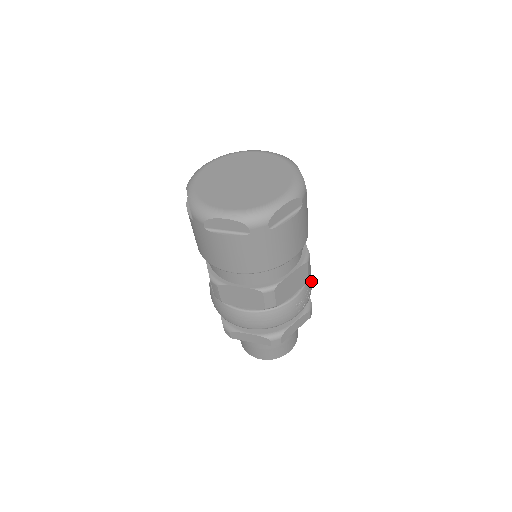
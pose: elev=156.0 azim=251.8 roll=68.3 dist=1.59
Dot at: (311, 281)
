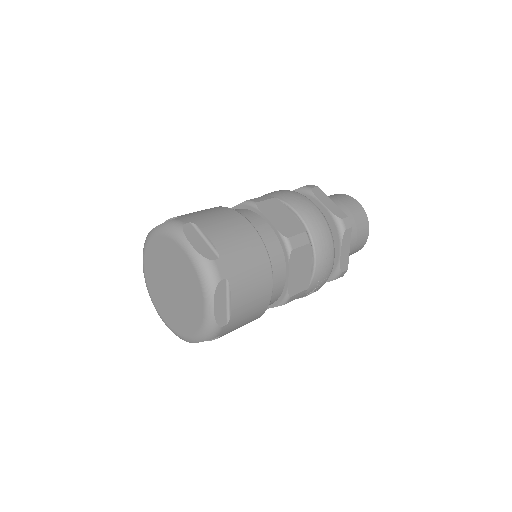
Dot at: (322, 279)
